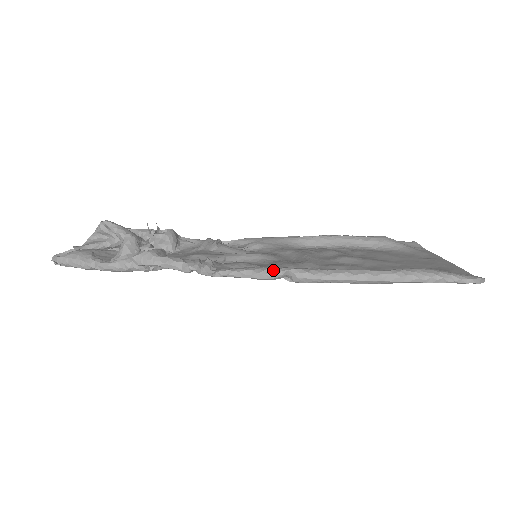
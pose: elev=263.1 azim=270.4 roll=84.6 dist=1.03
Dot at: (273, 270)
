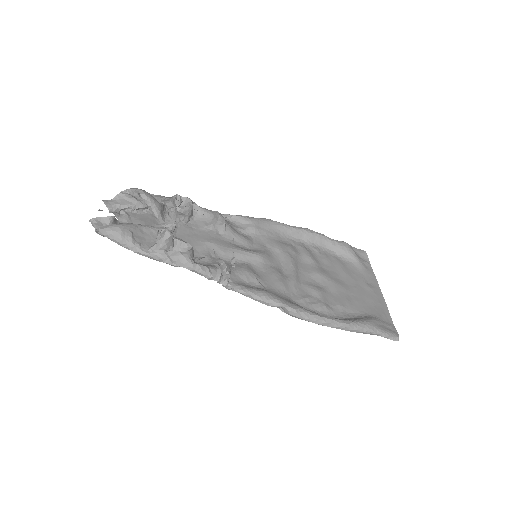
Dot at: (274, 302)
